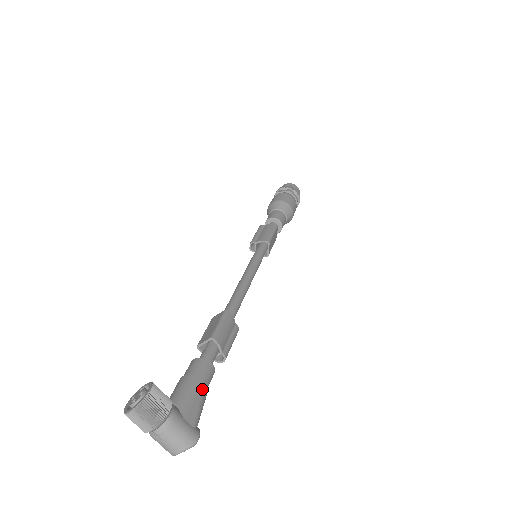
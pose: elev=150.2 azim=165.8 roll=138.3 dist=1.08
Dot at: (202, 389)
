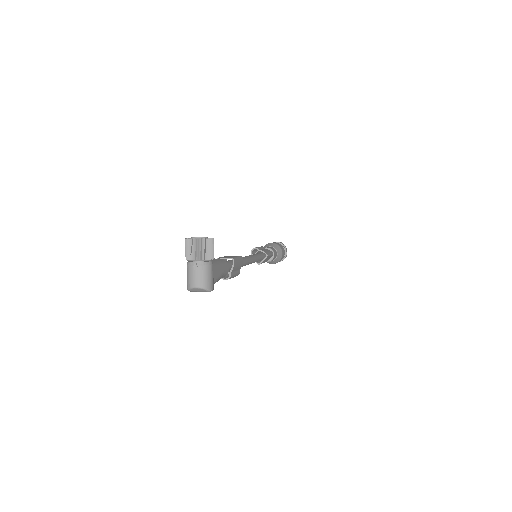
Dot at: (223, 272)
